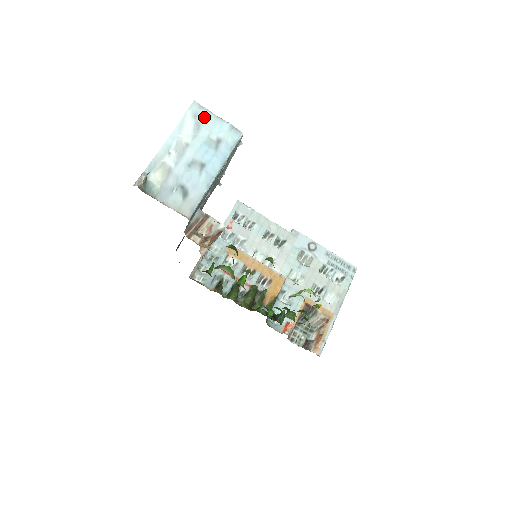
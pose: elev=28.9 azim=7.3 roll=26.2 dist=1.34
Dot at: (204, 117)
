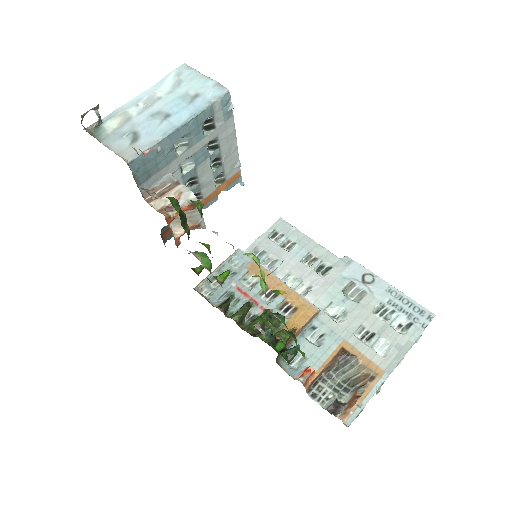
Dot at: (189, 76)
